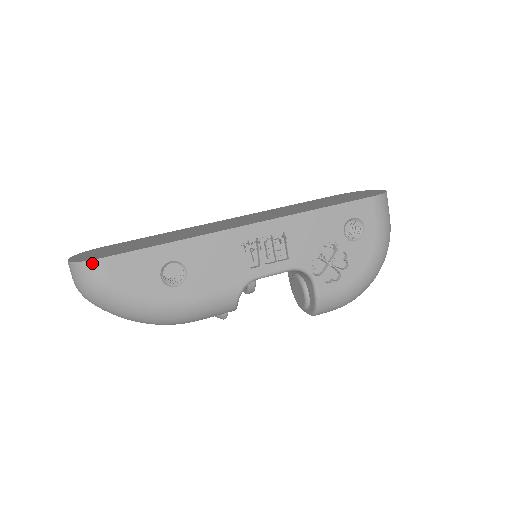
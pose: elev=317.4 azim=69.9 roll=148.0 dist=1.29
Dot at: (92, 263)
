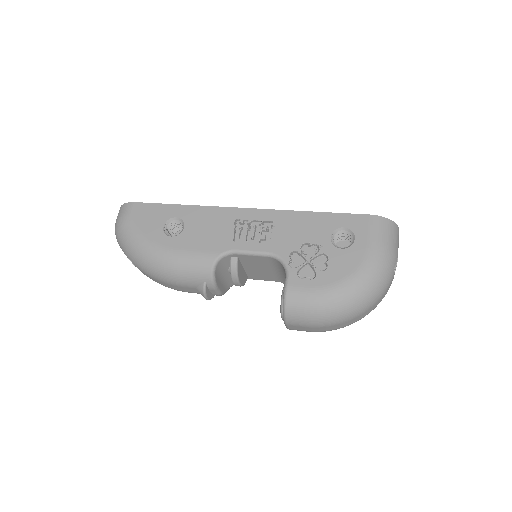
Dot at: (128, 204)
